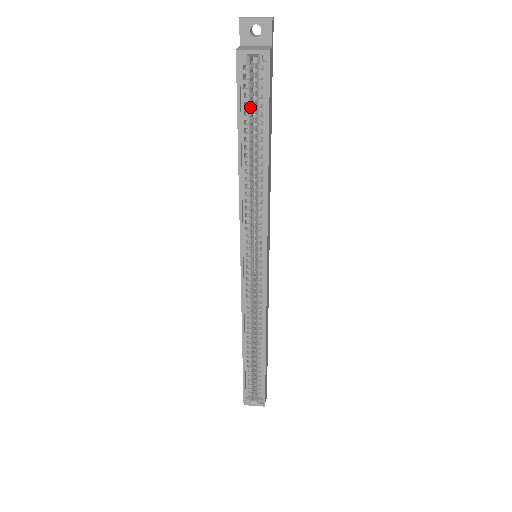
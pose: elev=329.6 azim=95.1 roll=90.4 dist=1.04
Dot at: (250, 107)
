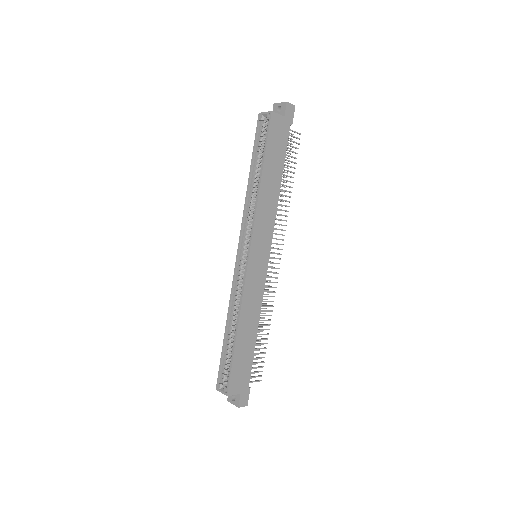
Dot at: (261, 145)
